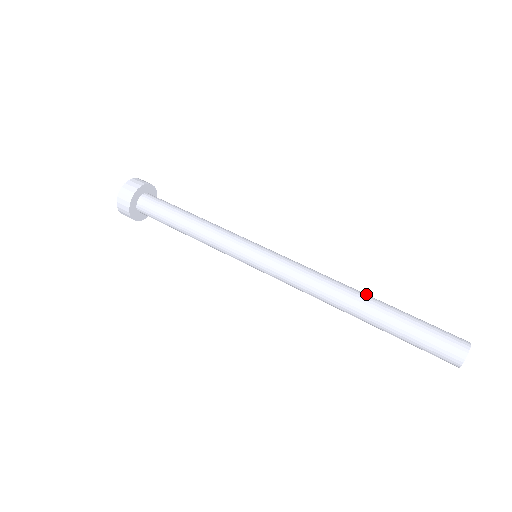
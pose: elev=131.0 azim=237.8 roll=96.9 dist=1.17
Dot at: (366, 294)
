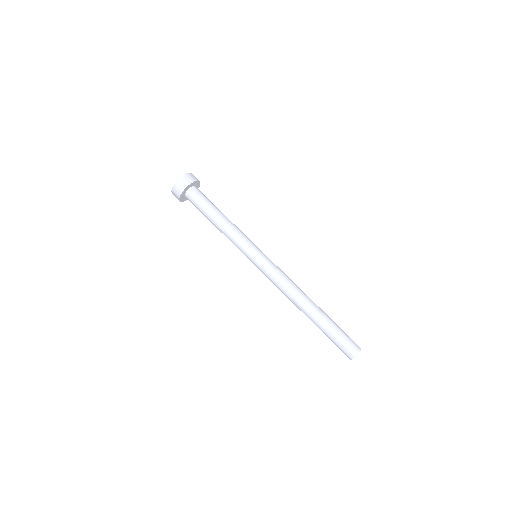
Dot at: (312, 305)
